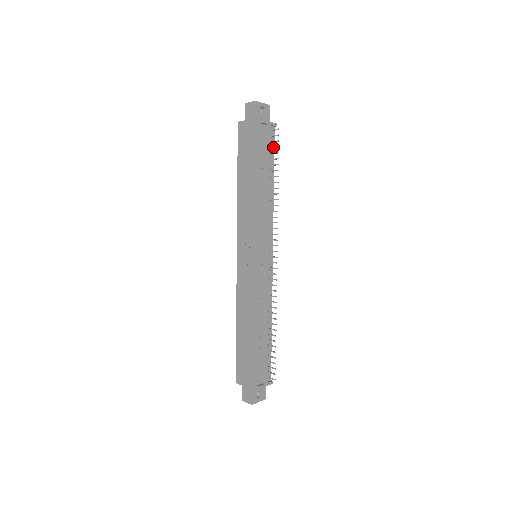
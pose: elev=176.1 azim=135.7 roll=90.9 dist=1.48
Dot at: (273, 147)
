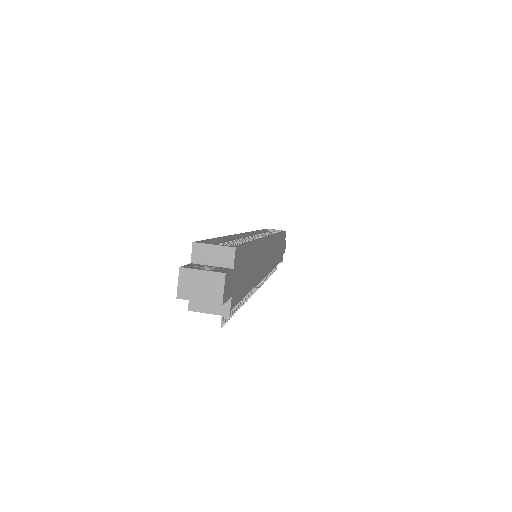
Dot at: occluded
